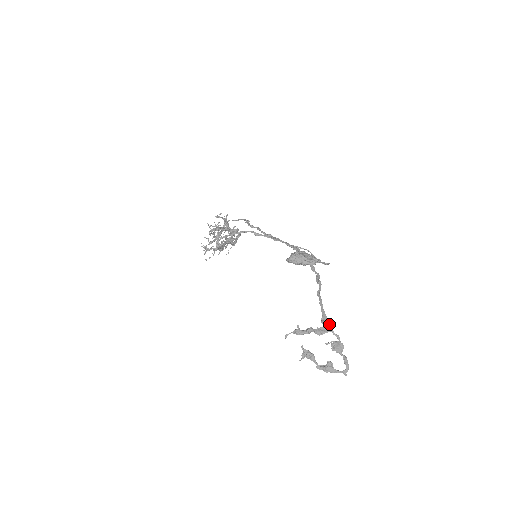
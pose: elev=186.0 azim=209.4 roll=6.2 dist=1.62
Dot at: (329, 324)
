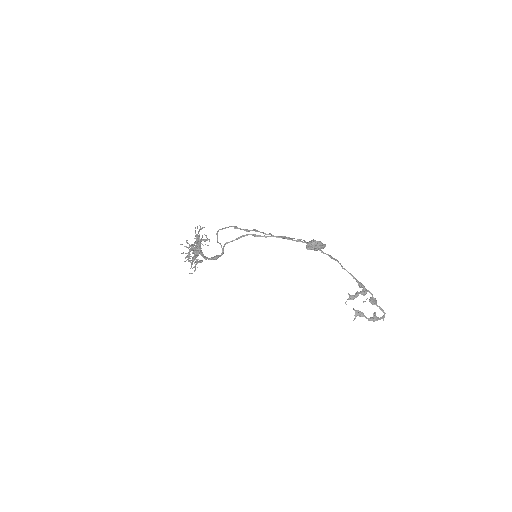
Dot at: (364, 286)
